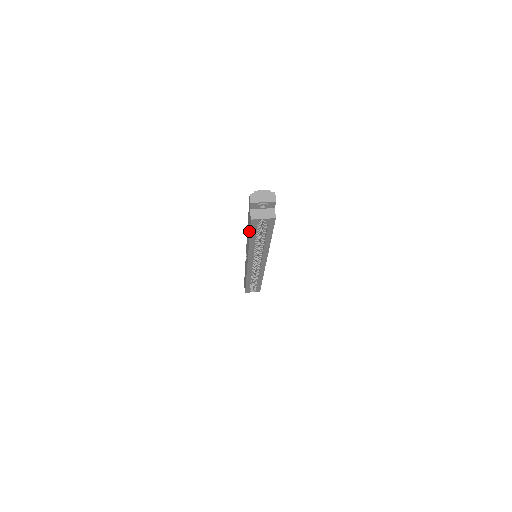
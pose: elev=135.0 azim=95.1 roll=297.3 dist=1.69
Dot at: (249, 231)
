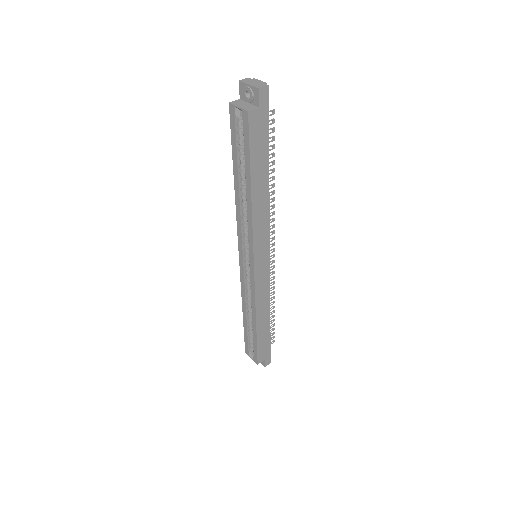
Dot at: occluded
